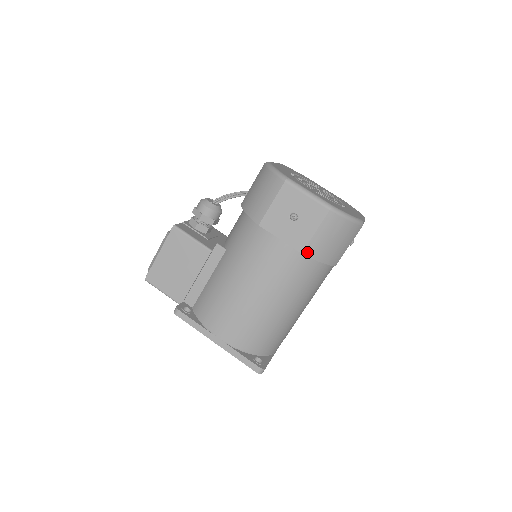
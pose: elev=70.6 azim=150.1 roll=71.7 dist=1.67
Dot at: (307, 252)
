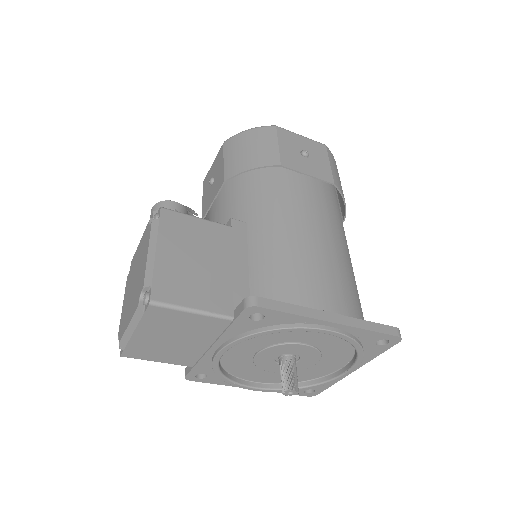
Dot at: (336, 184)
